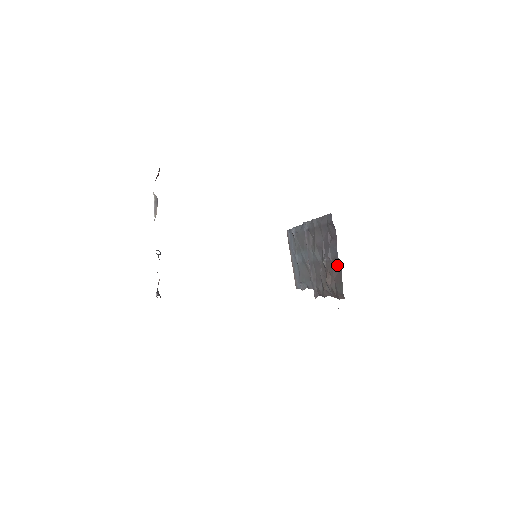
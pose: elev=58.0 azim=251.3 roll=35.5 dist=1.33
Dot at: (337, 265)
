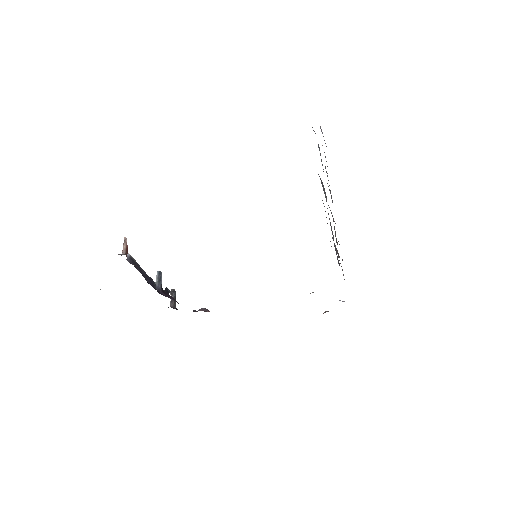
Dot at: occluded
